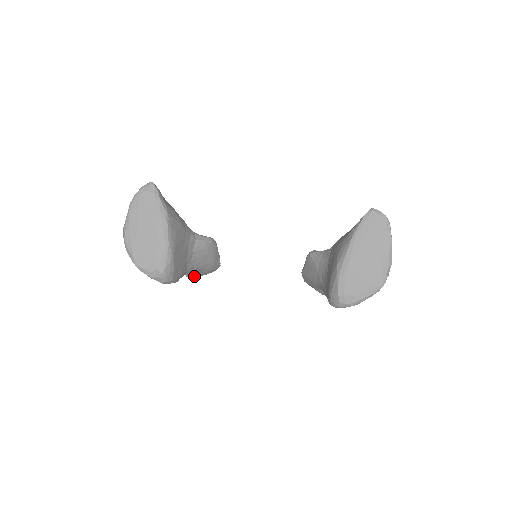
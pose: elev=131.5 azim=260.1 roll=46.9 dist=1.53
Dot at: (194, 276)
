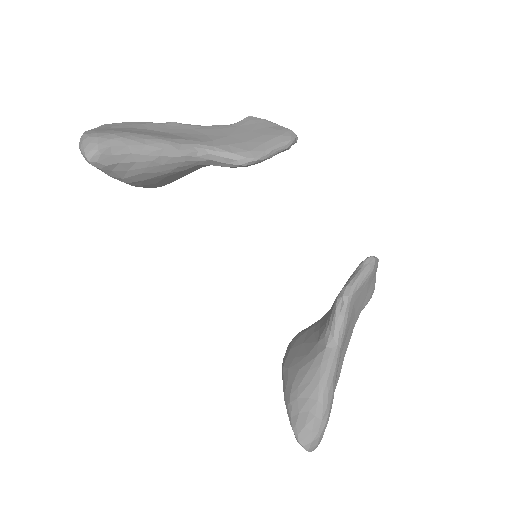
Dot at: occluded
